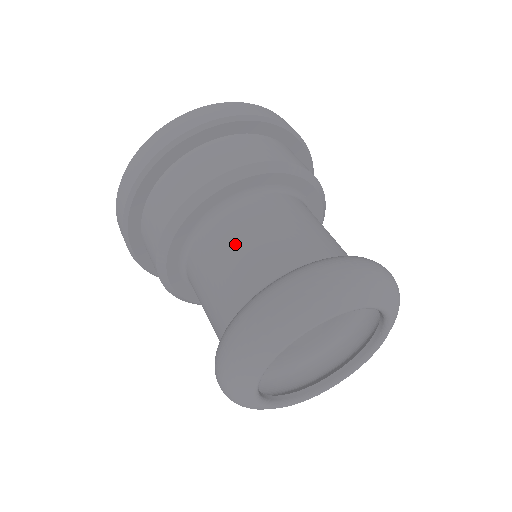
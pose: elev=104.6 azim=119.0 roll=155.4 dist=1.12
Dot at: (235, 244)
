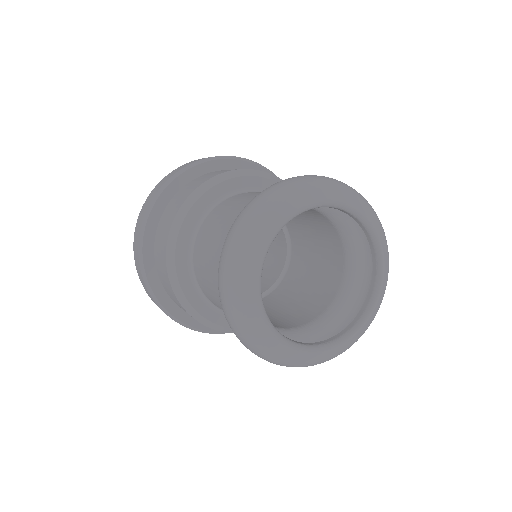
Dot at: (229, 210)
